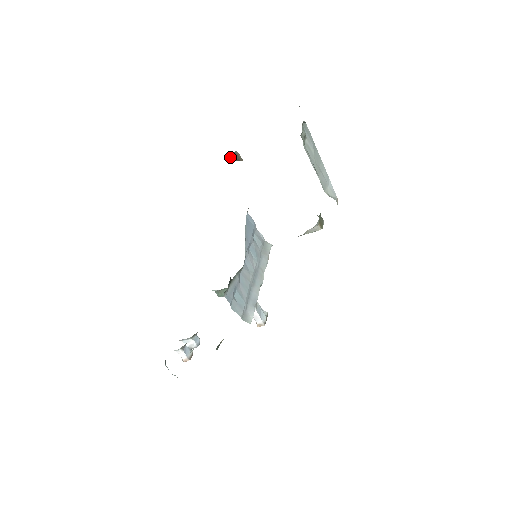
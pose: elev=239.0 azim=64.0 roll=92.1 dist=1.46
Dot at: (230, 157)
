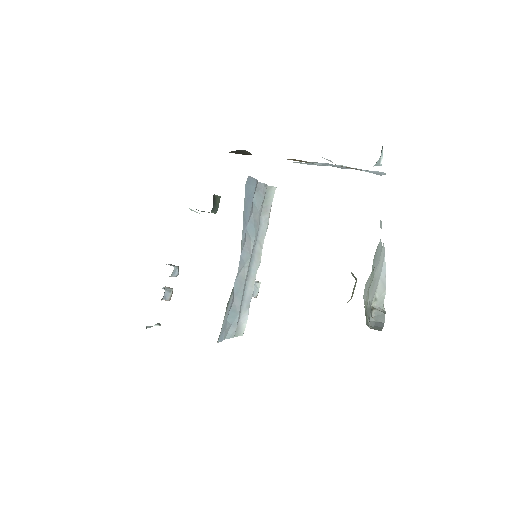
Dot at: (230, 152)
